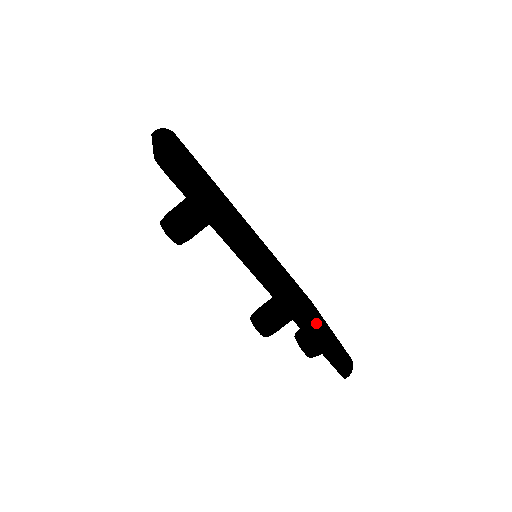
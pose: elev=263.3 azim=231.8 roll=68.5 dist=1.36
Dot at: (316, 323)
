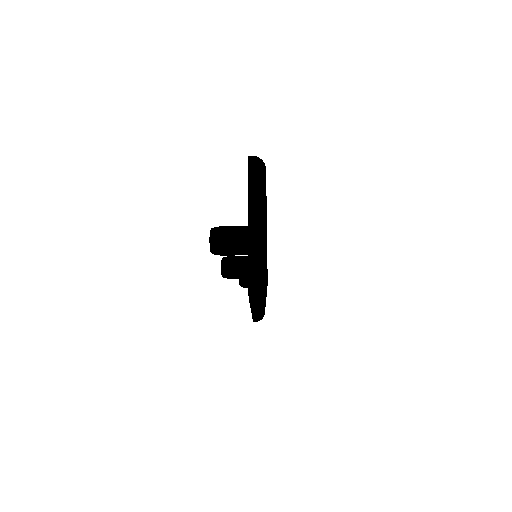
Dot at: occluded
